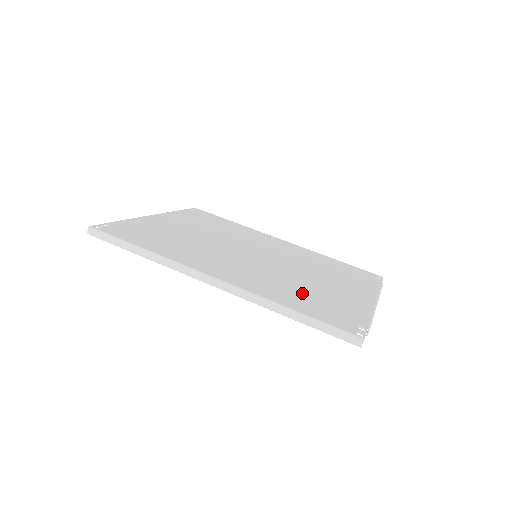
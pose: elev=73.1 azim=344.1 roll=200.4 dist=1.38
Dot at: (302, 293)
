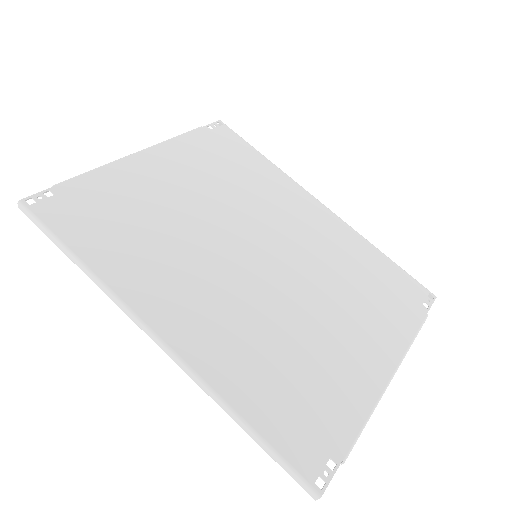
Dot at: (280, 366)
